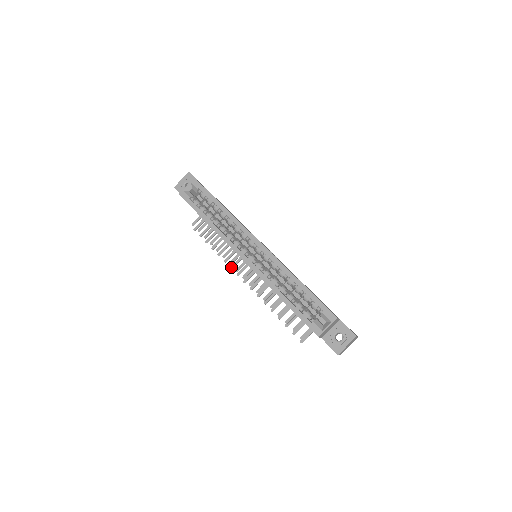
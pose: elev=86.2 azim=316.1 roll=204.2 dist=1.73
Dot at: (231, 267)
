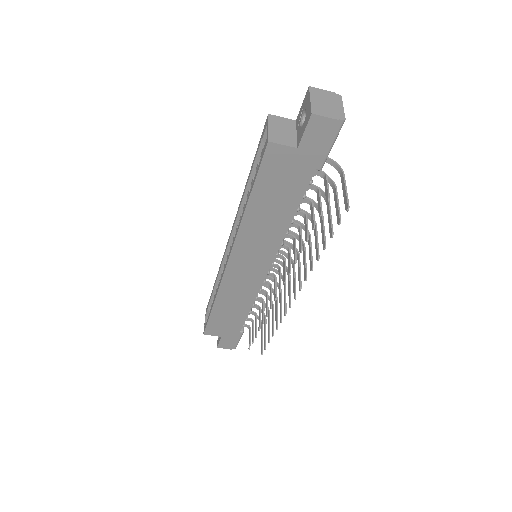
Dot at: (284, 314)
